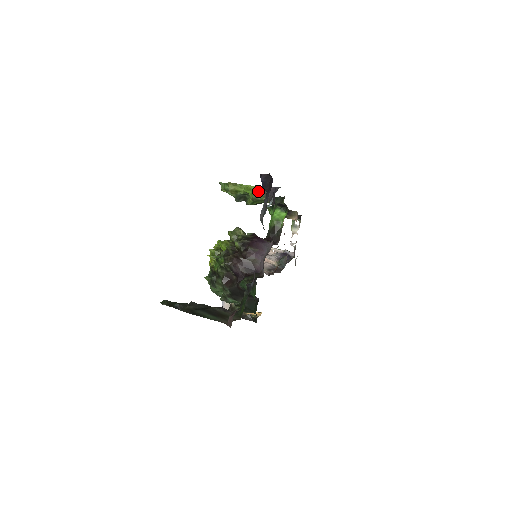
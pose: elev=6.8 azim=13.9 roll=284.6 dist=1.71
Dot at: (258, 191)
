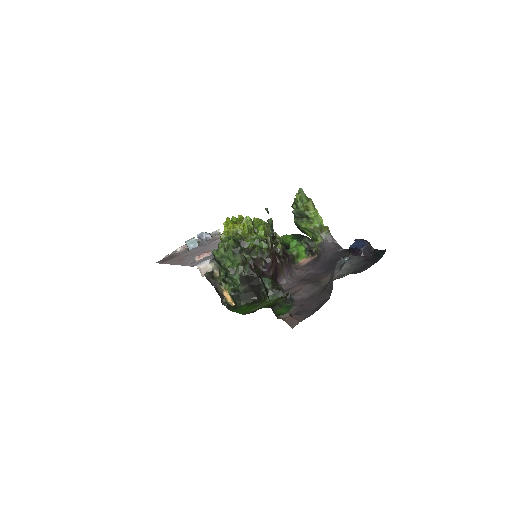
Dot at: (322, 229)
